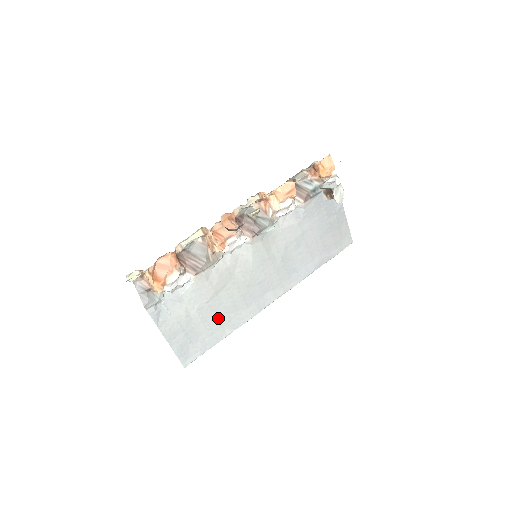
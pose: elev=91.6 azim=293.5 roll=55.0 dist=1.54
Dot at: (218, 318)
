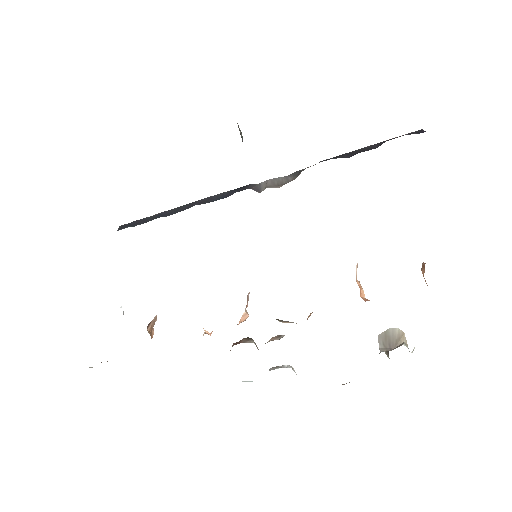
Dot at: occluded
